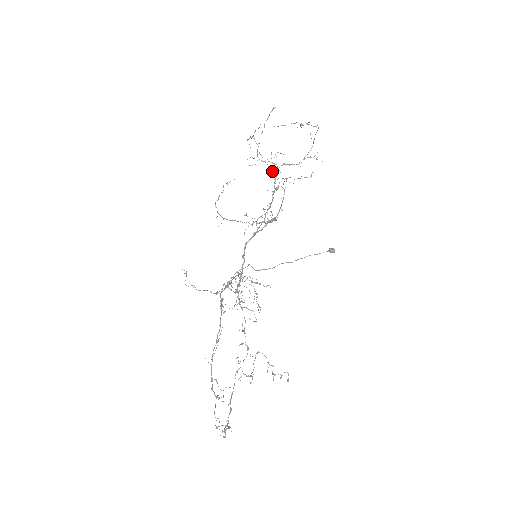
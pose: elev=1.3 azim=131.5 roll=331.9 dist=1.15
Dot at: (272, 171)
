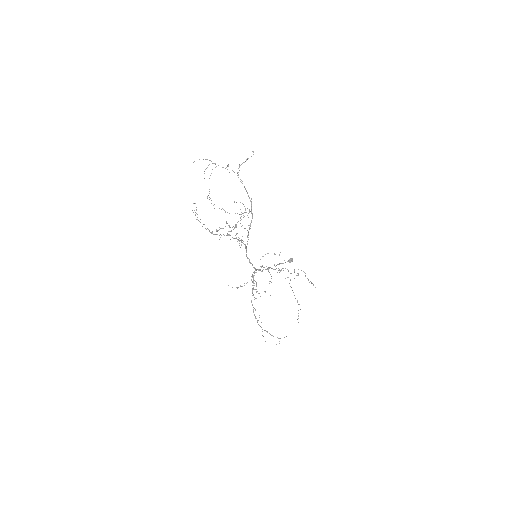
Dot at: occluded
